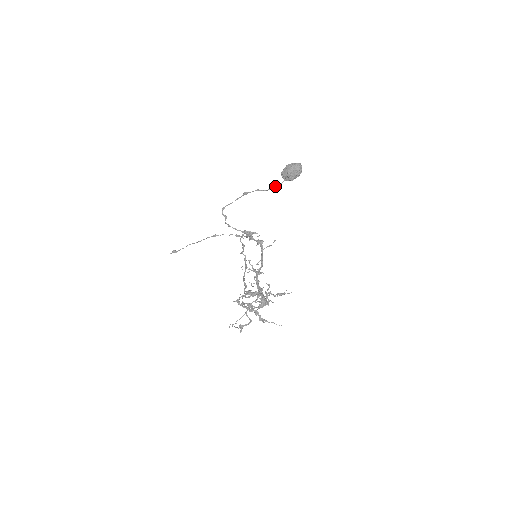
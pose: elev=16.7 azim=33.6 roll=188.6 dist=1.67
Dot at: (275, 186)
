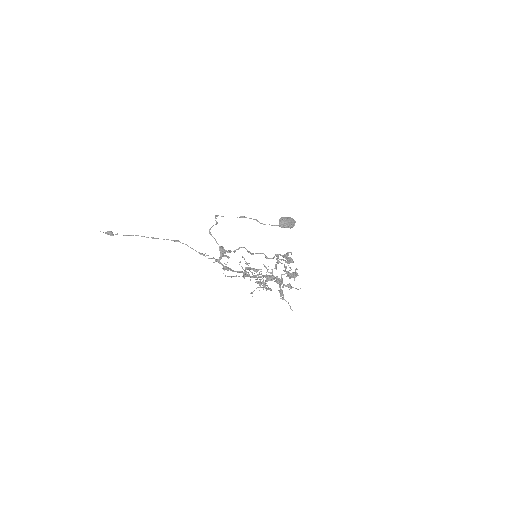
Dot at: occluded
